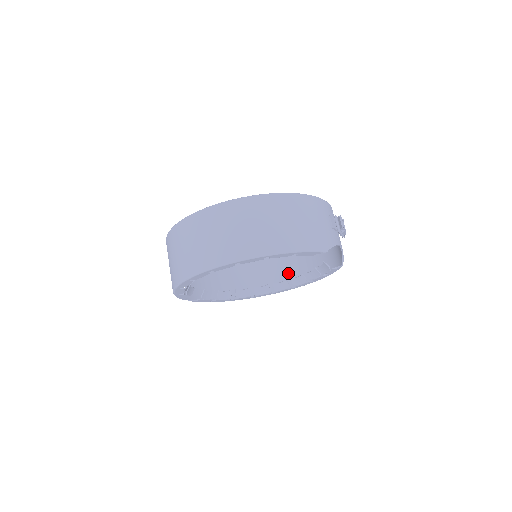
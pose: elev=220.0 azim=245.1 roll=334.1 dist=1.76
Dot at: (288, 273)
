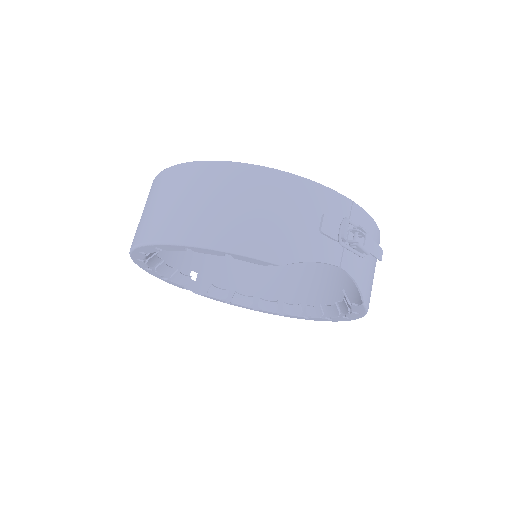
Dot at: (335, 298)
